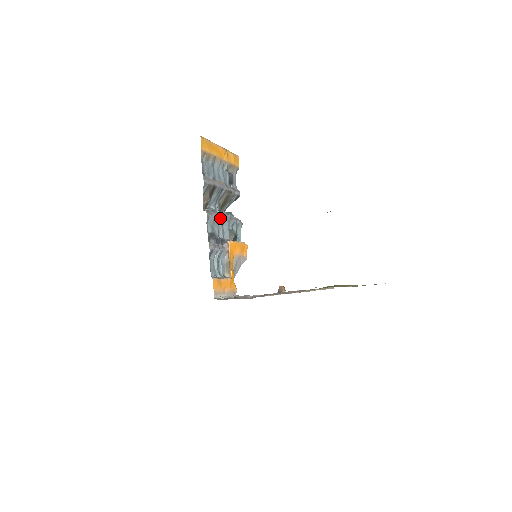
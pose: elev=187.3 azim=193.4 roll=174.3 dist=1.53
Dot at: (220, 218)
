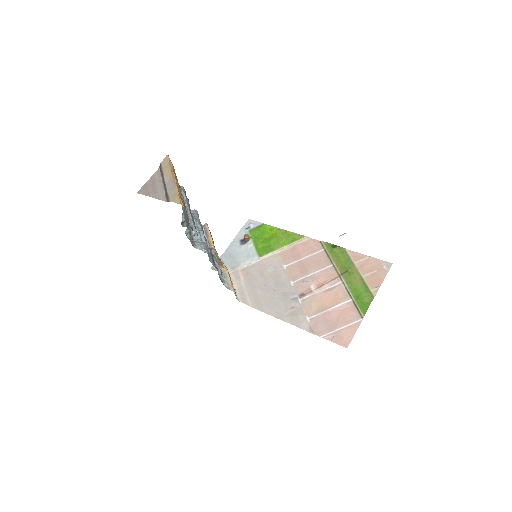
Dot at: (205, 240)
